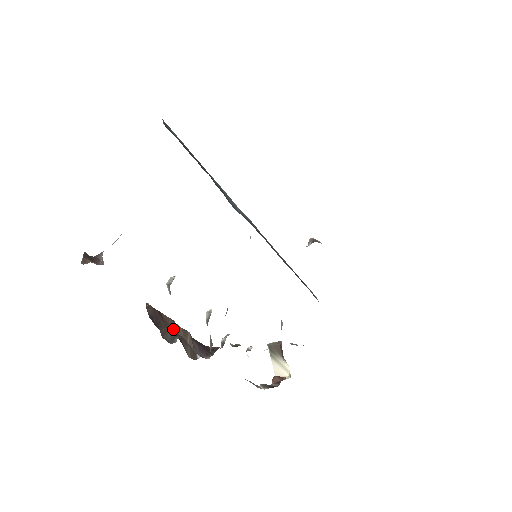
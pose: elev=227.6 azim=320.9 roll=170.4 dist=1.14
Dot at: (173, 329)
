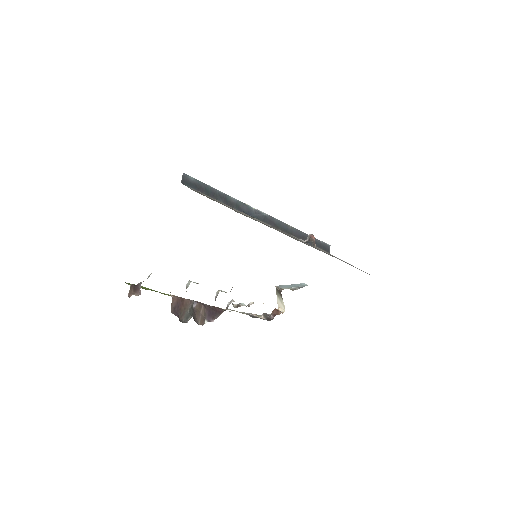
Dot at: (191, 307)
